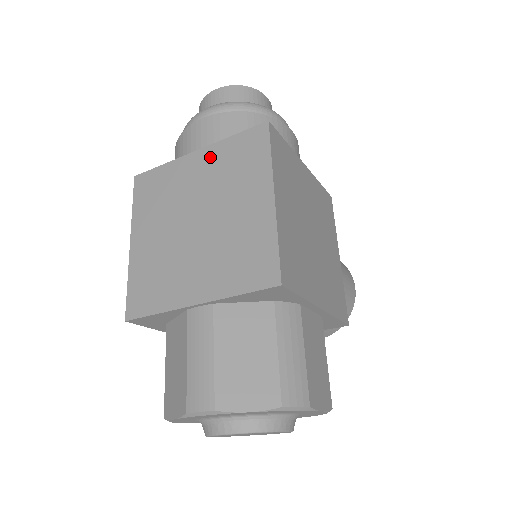
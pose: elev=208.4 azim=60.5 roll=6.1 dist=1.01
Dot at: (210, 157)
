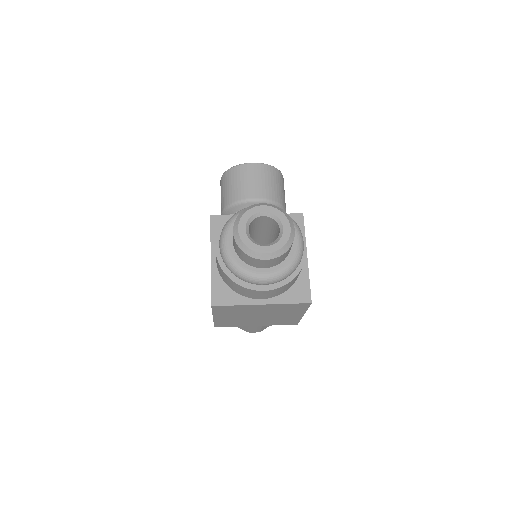
Dot at: (271, 307)
